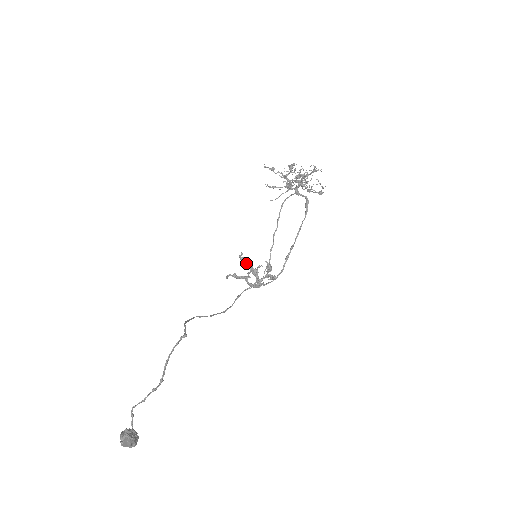
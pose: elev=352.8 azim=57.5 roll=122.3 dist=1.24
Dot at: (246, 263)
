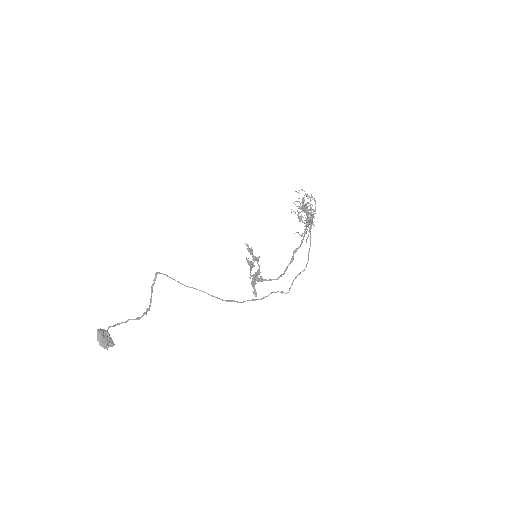
Dot at: occluded
